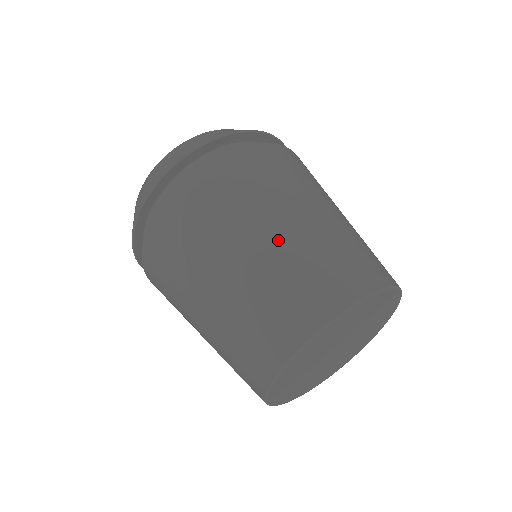
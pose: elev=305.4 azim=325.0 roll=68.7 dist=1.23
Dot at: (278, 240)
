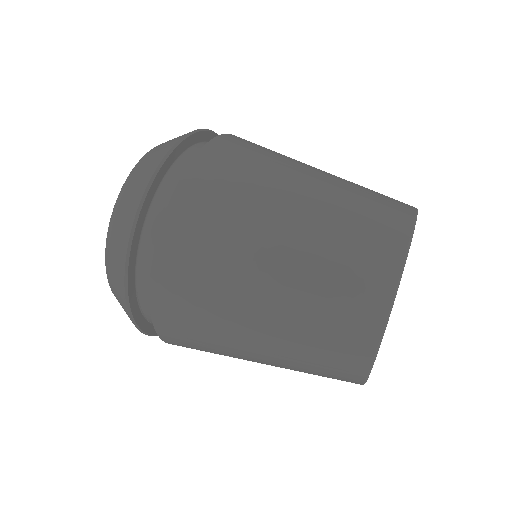
Dot at: (328, 175)
